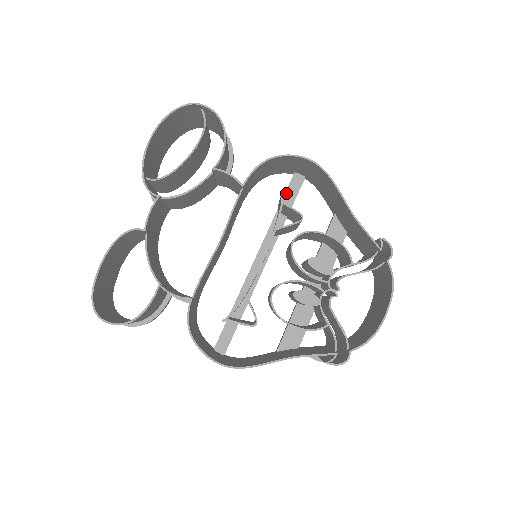
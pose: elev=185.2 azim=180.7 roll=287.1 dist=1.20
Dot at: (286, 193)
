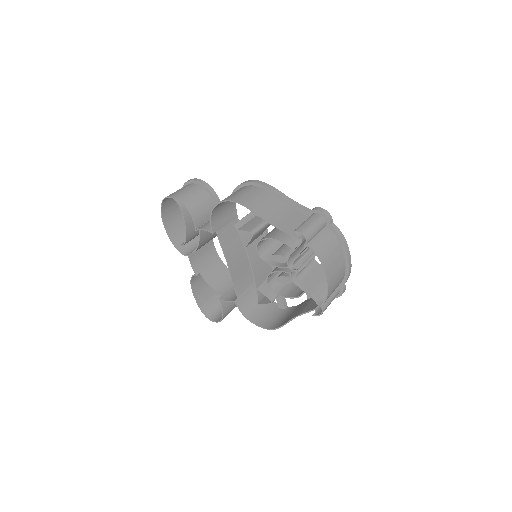
Dot at: occluded
